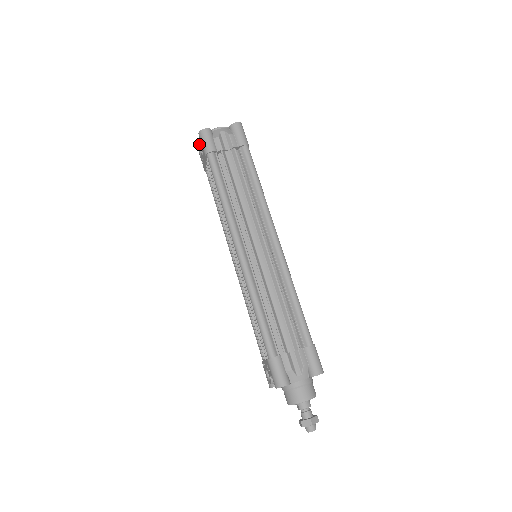
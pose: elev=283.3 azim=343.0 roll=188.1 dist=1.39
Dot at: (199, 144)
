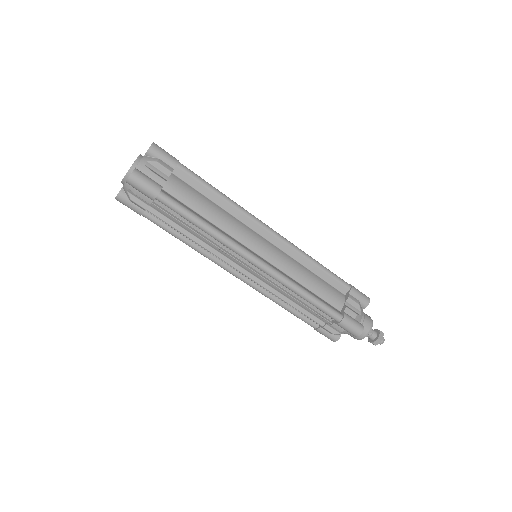
Dot at: occluded
